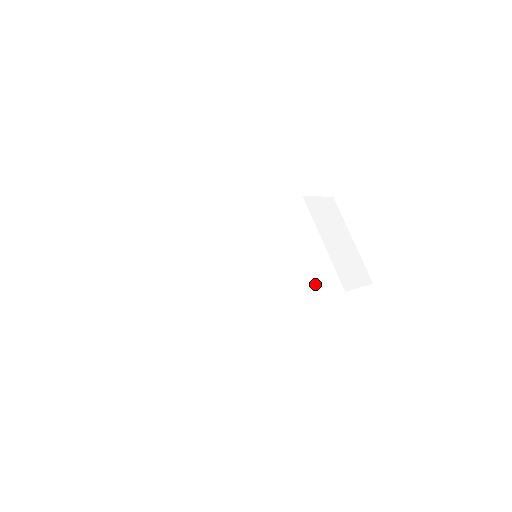
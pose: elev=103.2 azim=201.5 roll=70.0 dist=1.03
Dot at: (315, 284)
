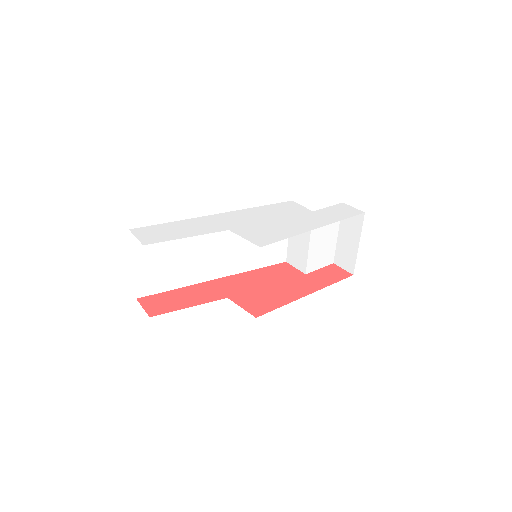
Dot at: (294, 256)
